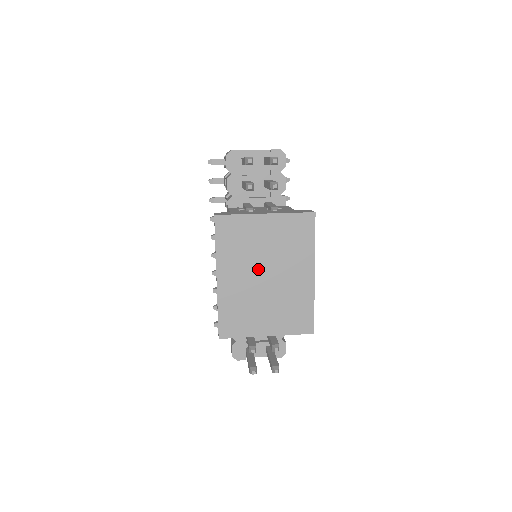
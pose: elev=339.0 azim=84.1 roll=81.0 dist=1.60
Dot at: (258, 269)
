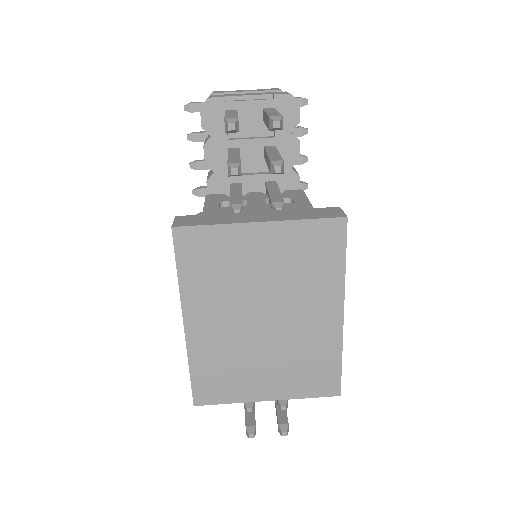
Dot at: (250, 309)
